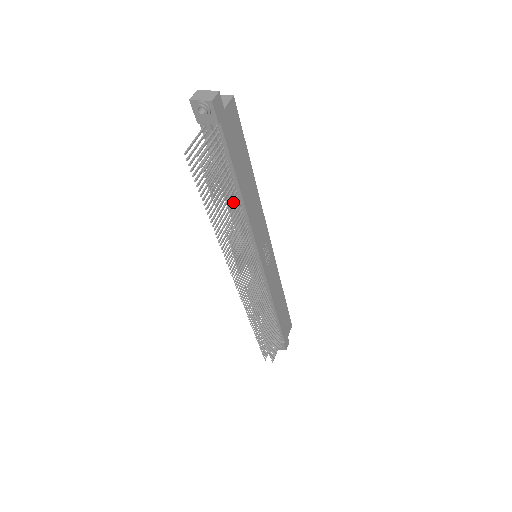
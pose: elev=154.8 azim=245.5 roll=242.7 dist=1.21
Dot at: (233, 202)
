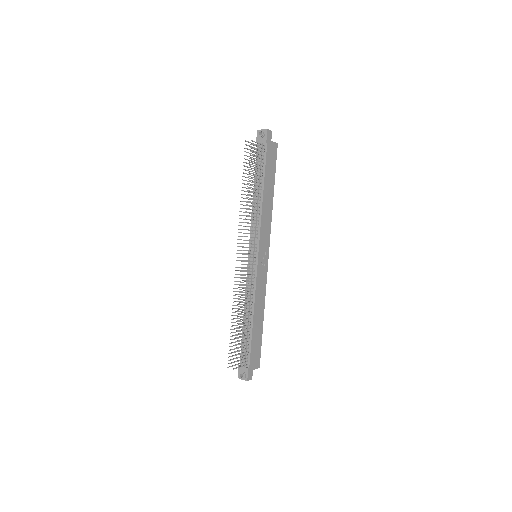
Dot at: (257, 192)
